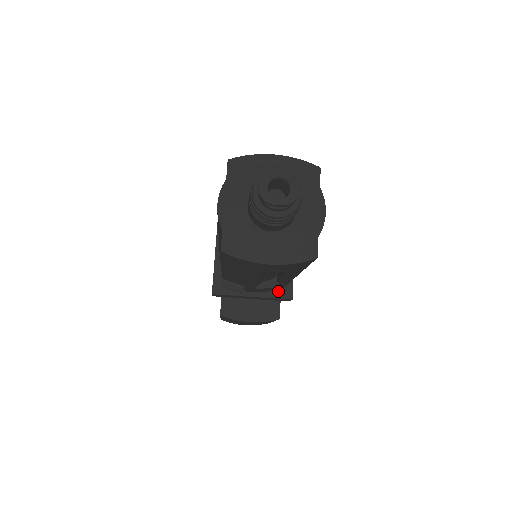
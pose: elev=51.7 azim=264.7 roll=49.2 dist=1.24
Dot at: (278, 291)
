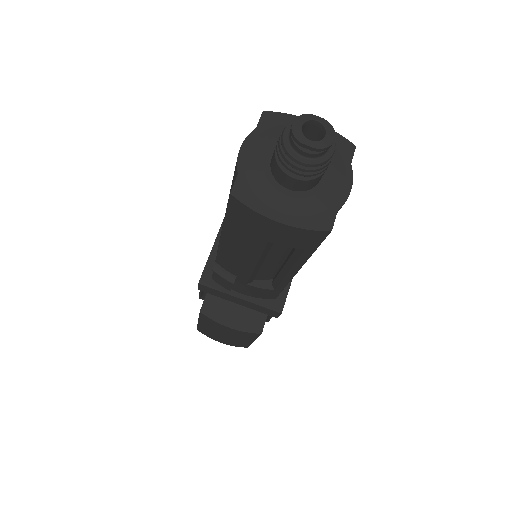
Dot at: (269, 300)
